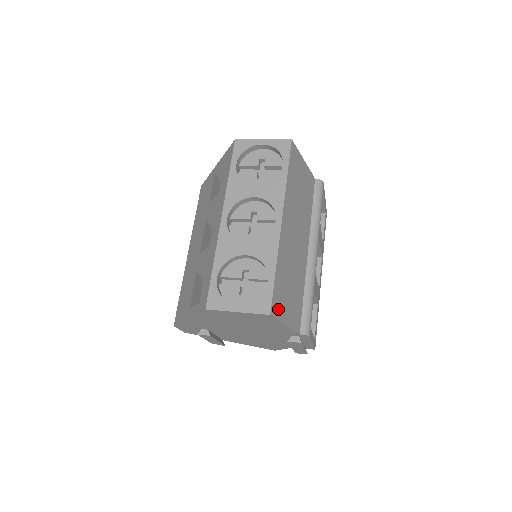
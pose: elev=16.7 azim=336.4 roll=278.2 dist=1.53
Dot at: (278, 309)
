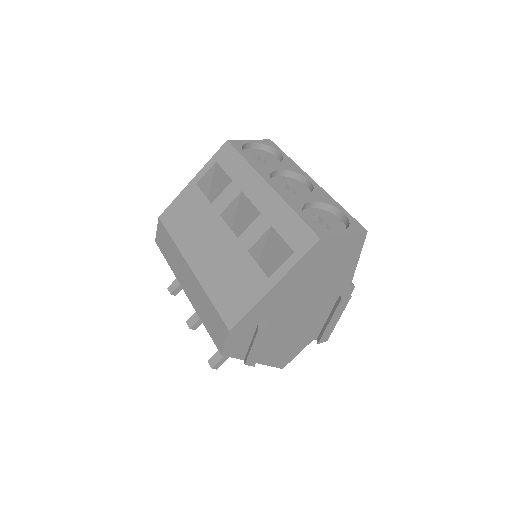
Dot at: occluded
